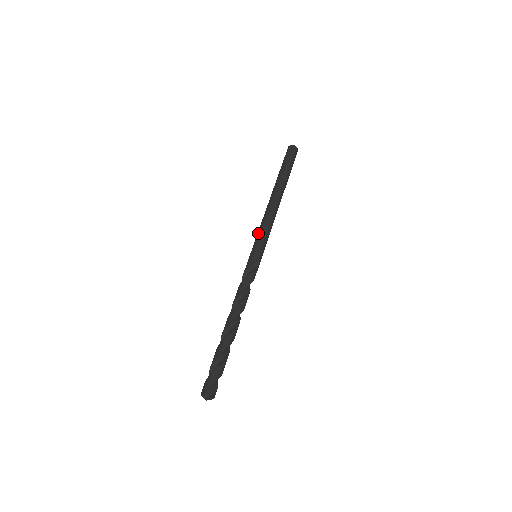
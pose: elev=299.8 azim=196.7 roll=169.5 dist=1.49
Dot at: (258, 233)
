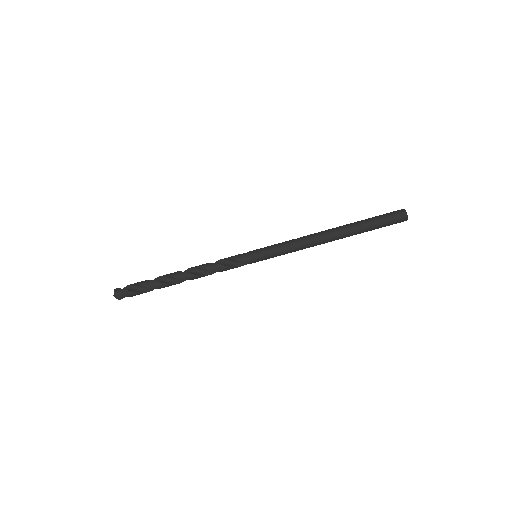
Dot at: (280, 249)
